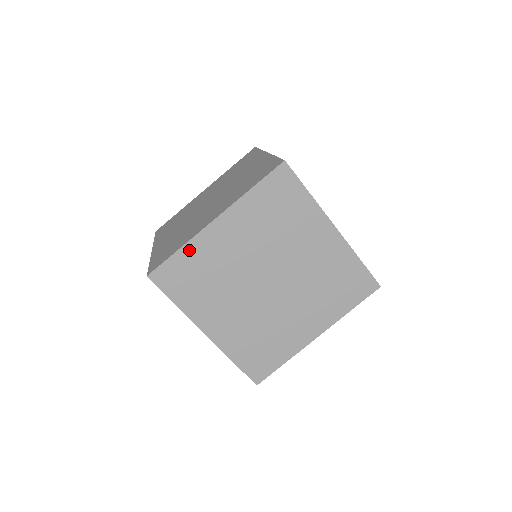
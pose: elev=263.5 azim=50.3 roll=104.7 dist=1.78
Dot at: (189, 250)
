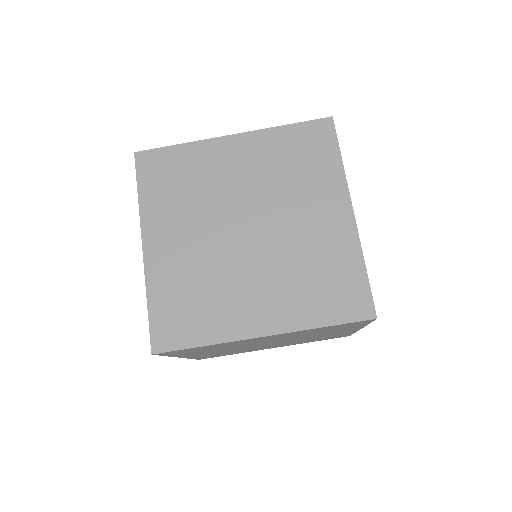
Dot at: (155, 292)
